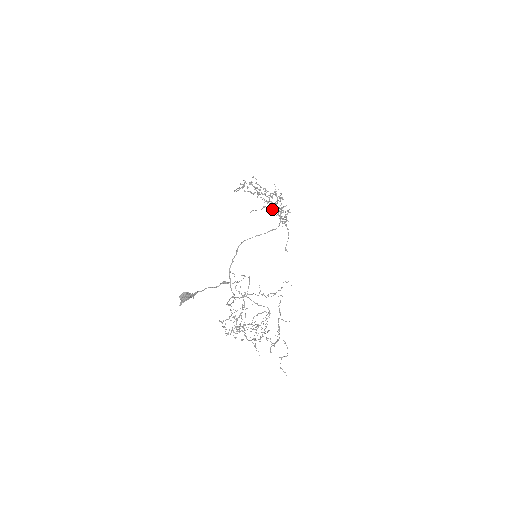
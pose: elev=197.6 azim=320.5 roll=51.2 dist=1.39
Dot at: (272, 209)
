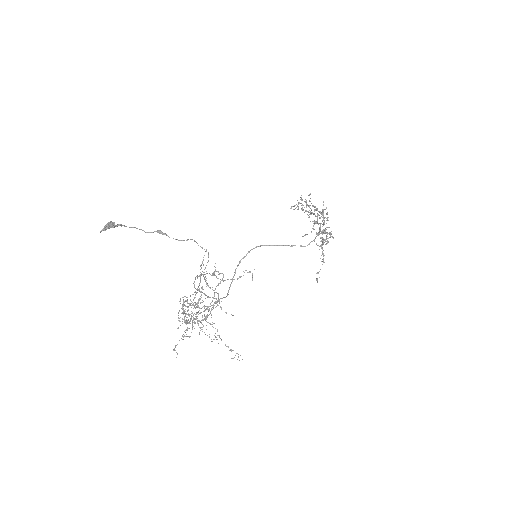
Dot at: occluded
